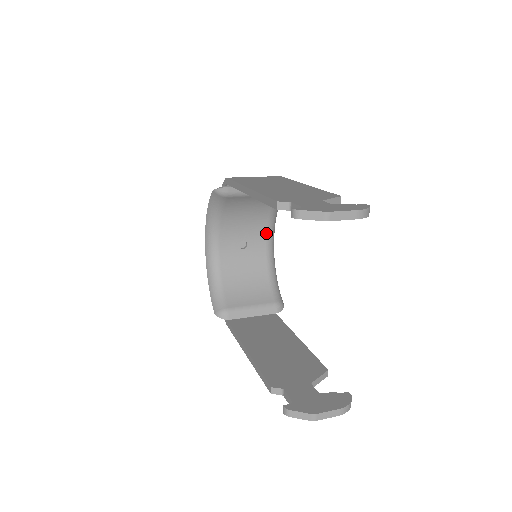
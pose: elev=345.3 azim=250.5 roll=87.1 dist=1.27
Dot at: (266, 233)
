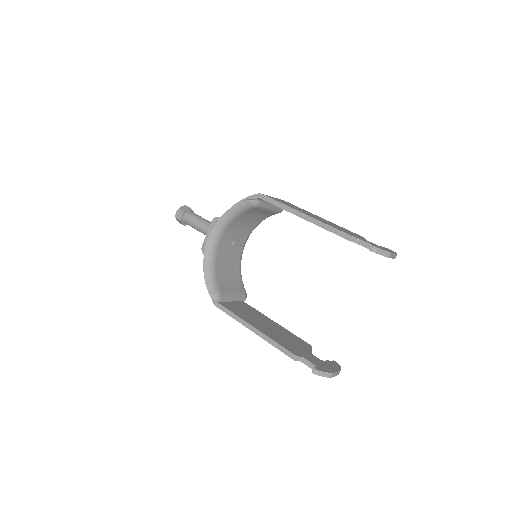
Dot at: (247, 236)
